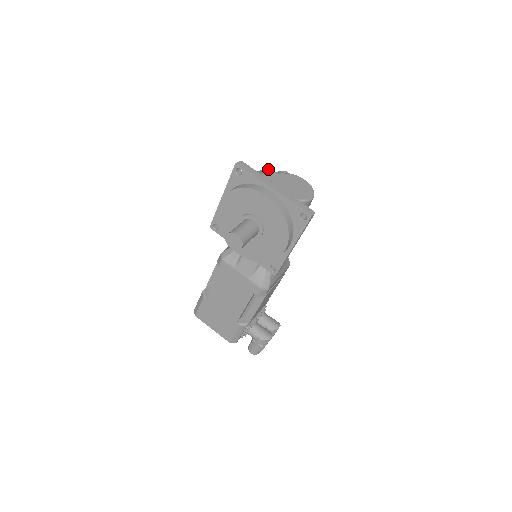
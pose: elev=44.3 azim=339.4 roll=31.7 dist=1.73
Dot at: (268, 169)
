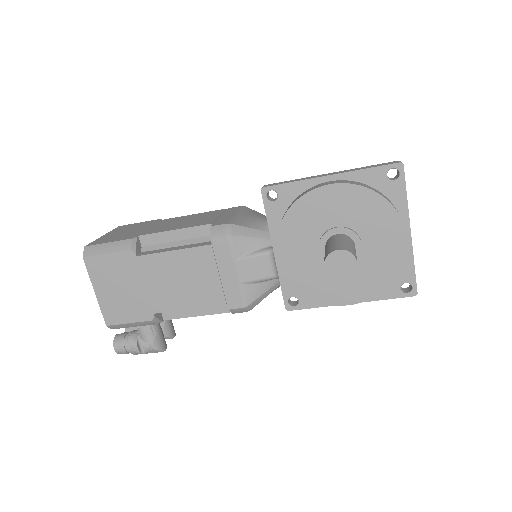
Dot at: occluded
